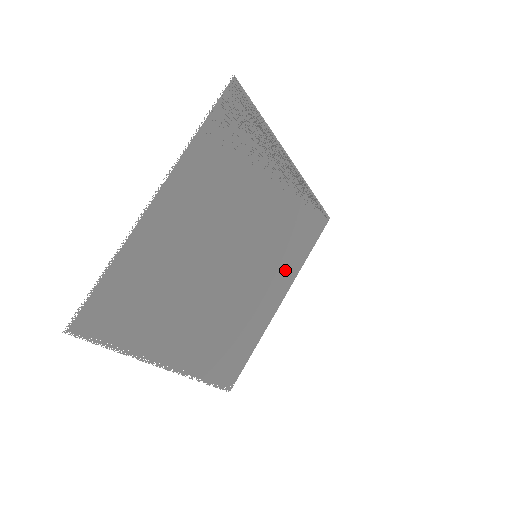
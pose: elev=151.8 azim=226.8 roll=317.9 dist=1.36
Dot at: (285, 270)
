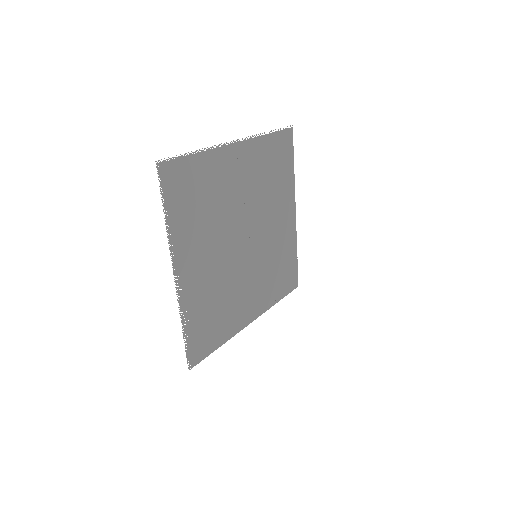
Dot at: (264, 294)
